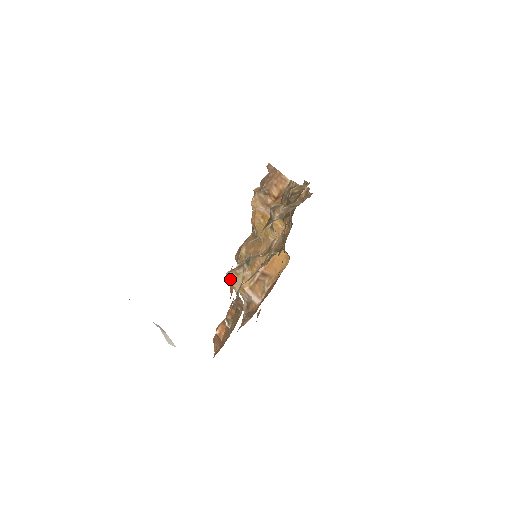
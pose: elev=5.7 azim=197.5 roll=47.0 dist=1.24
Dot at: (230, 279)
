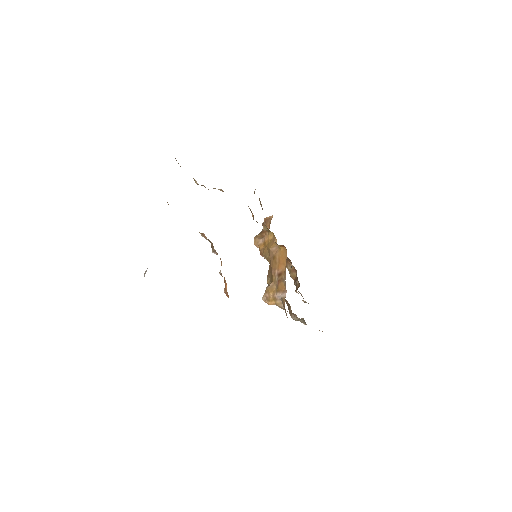
Dot at: (168, 204)
